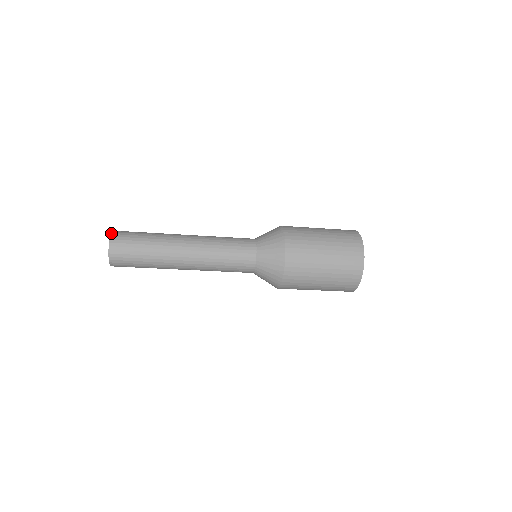
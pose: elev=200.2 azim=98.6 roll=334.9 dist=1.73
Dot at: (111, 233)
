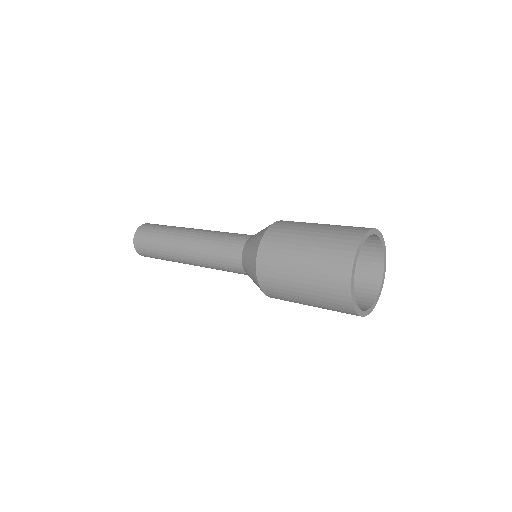
Dot at: (141, 225)
